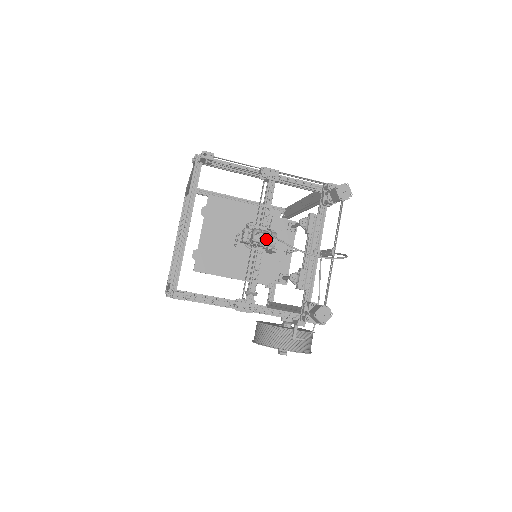
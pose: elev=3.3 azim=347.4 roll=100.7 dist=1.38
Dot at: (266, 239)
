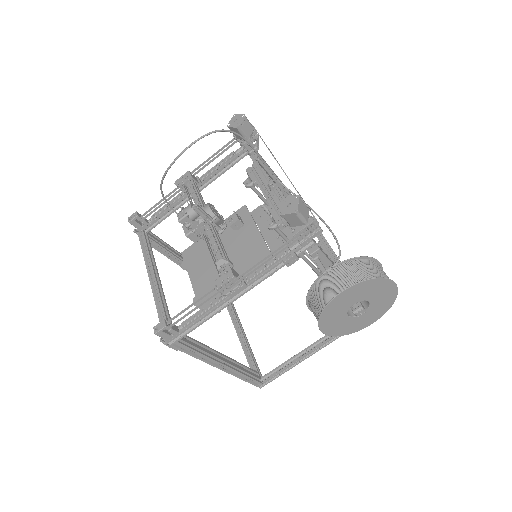
Dot at: (189, 209)
